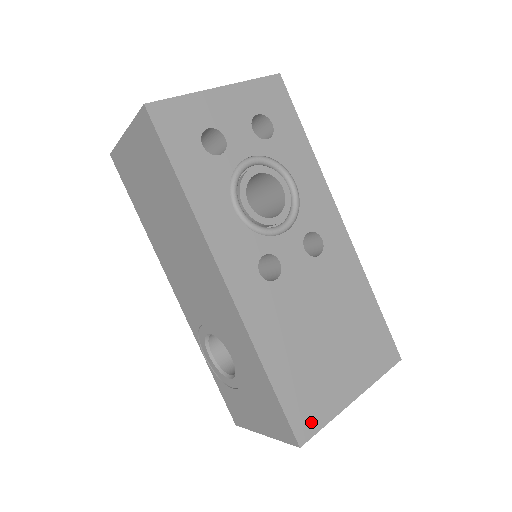
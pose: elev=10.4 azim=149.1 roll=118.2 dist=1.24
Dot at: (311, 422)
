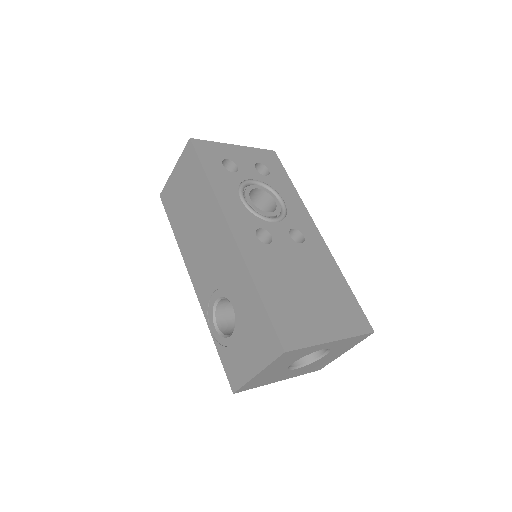
Dot at: (295, 339)
